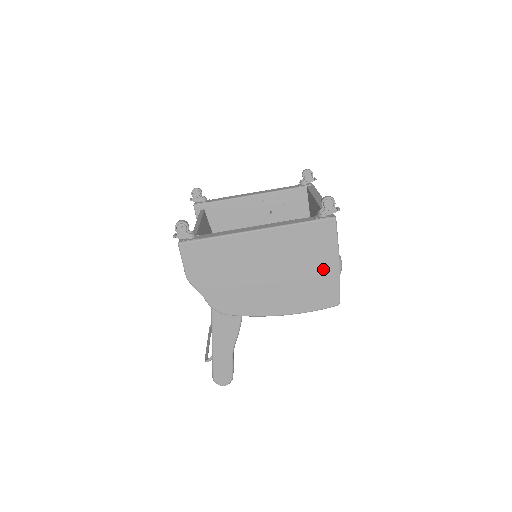
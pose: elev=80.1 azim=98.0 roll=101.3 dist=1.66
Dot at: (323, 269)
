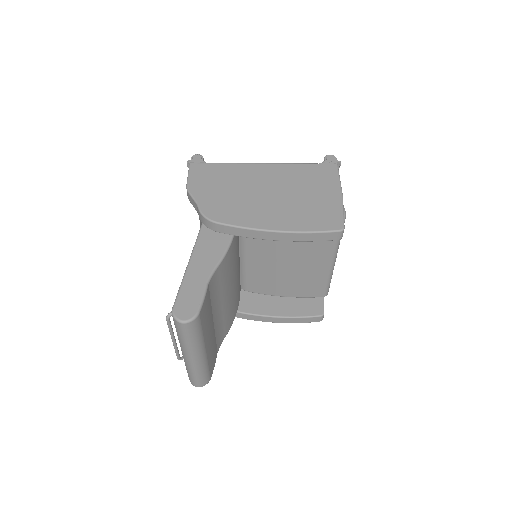
Dot at: (325, 197)
